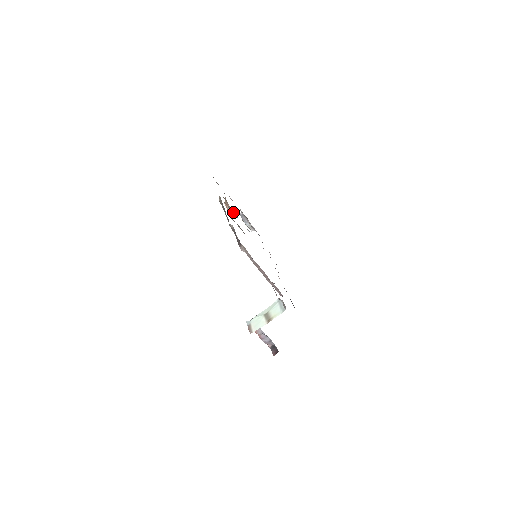
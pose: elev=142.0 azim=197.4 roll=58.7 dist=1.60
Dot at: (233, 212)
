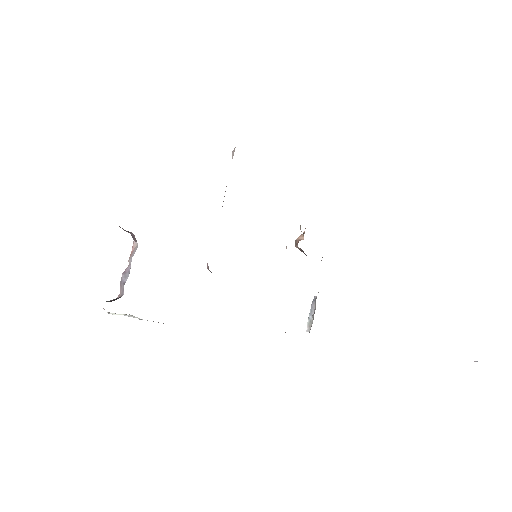
Dot at: (300, 239)
